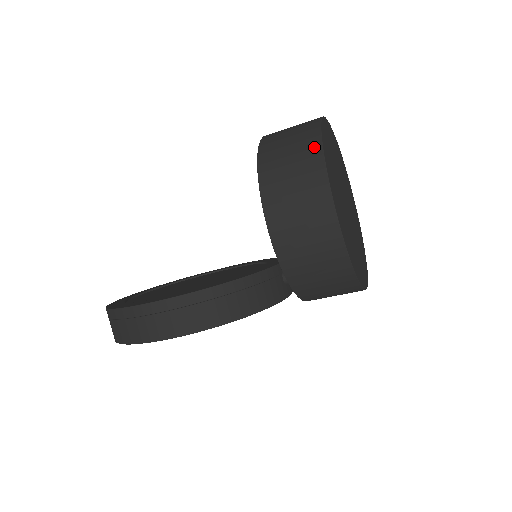
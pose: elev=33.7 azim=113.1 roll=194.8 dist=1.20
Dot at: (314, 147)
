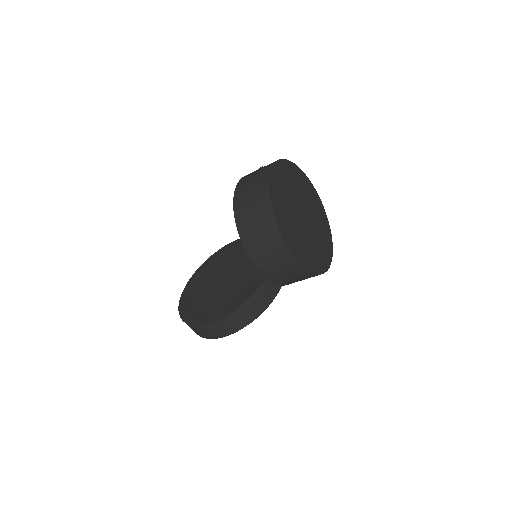
Dot at: (271, 221)
